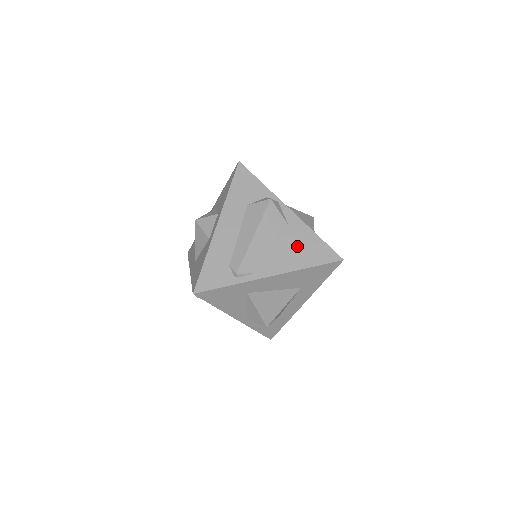
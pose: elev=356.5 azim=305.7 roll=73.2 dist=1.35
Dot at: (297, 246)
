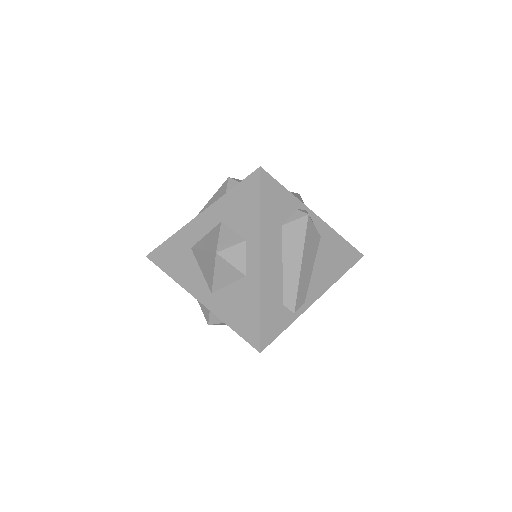
Dot at: (331, 257)
